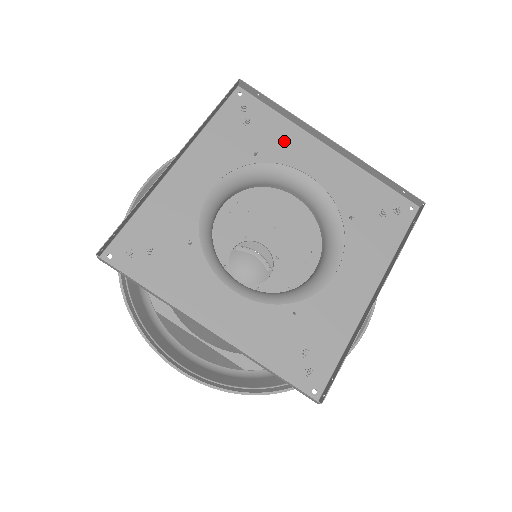
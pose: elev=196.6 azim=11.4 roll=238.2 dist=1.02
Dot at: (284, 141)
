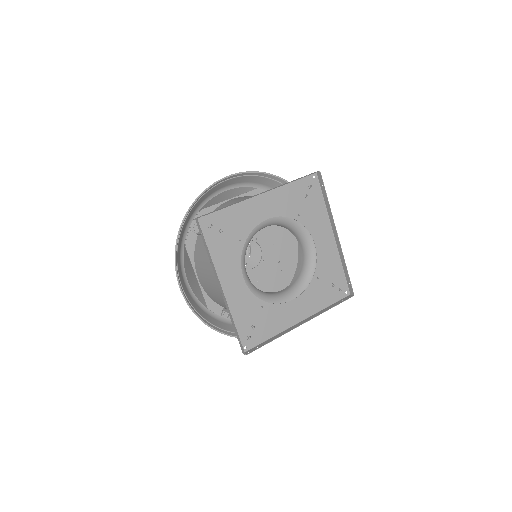
Dot at: (316, 218)
